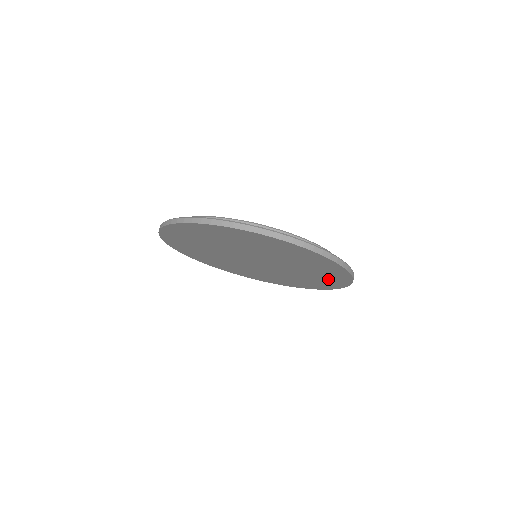
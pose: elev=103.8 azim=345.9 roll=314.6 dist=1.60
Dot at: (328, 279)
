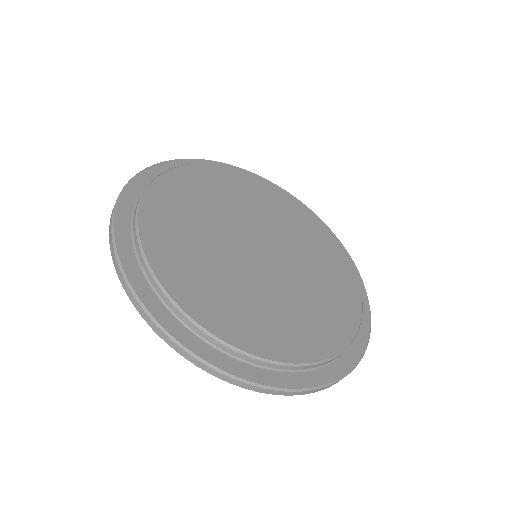
Dot at: occluded
